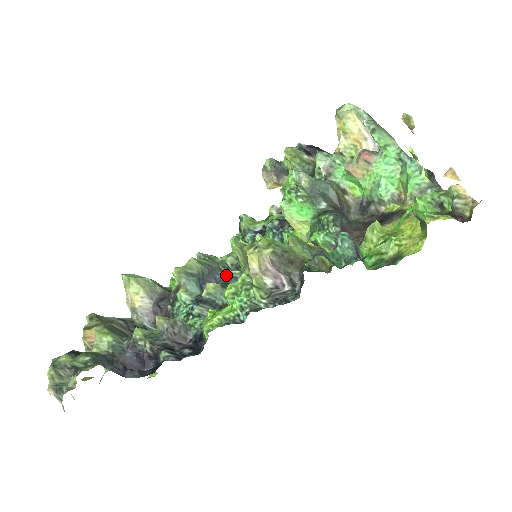
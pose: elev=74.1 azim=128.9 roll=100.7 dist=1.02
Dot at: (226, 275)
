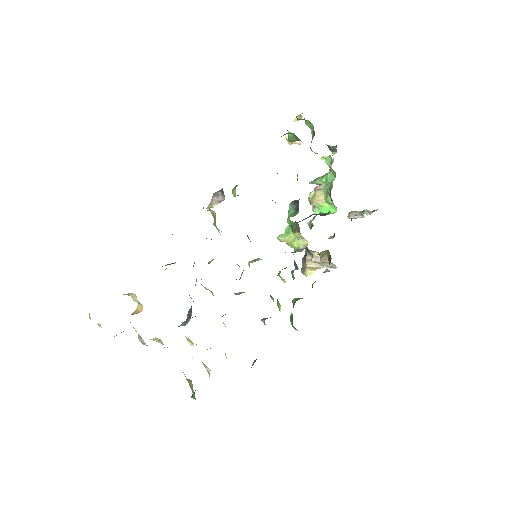
Dot at: occluded
